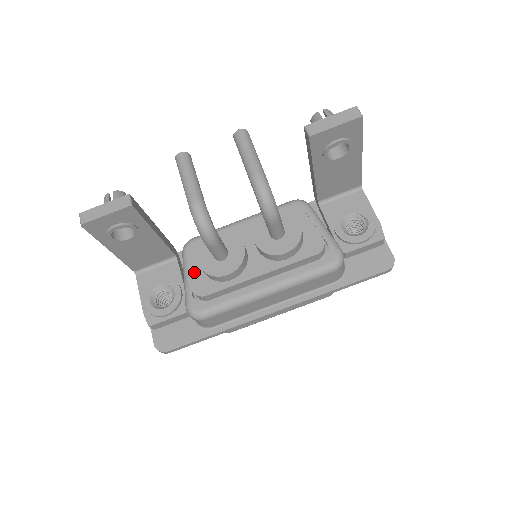
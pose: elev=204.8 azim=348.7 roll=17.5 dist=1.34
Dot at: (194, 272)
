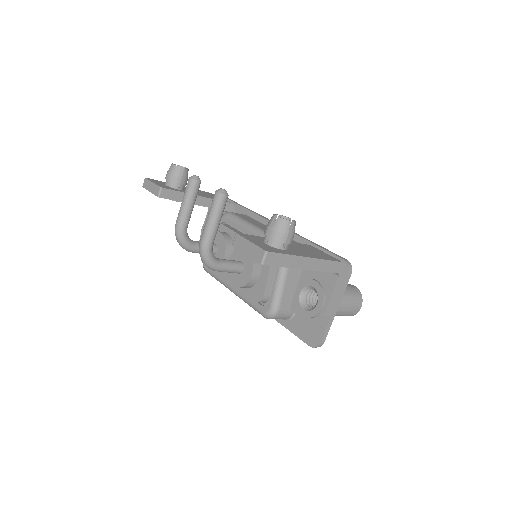
Dot at: occluded
